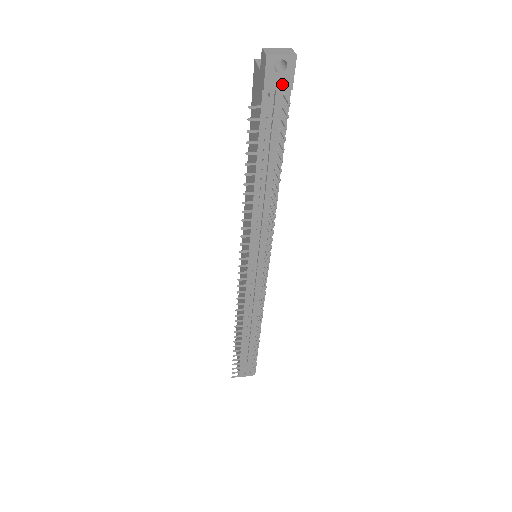
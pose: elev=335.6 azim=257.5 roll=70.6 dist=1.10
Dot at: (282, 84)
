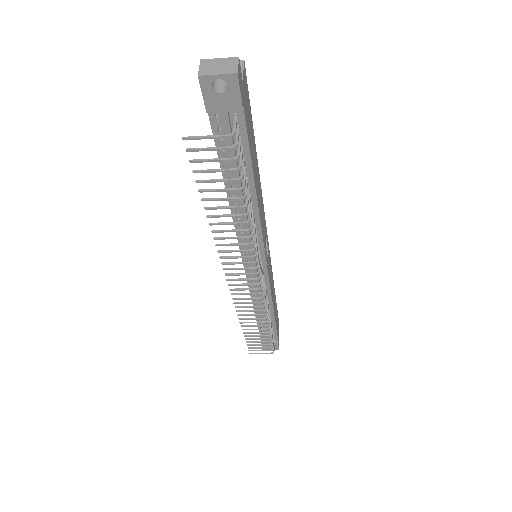
Dot at: (228, 105)
